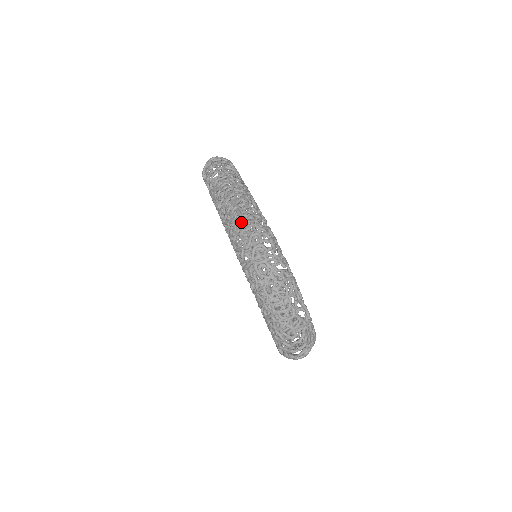
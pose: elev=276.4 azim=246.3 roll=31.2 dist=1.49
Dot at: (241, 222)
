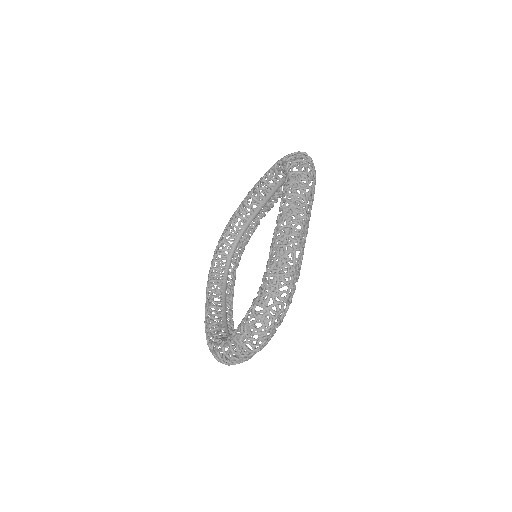
Dot at: (288, 272)
